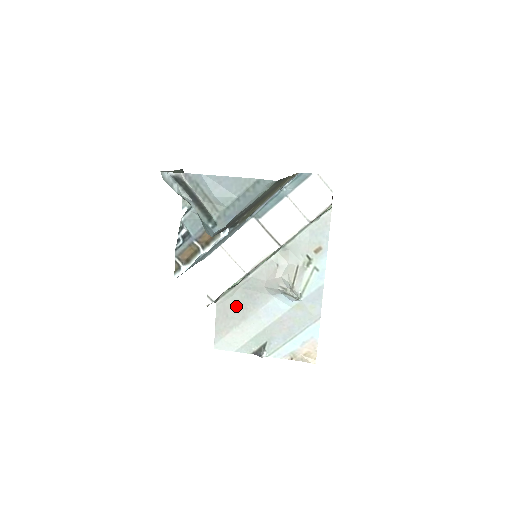
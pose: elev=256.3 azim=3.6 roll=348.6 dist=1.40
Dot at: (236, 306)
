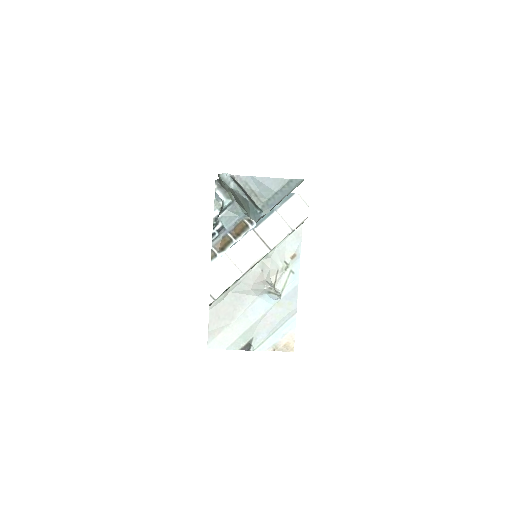
Dot at: (227, 308)
